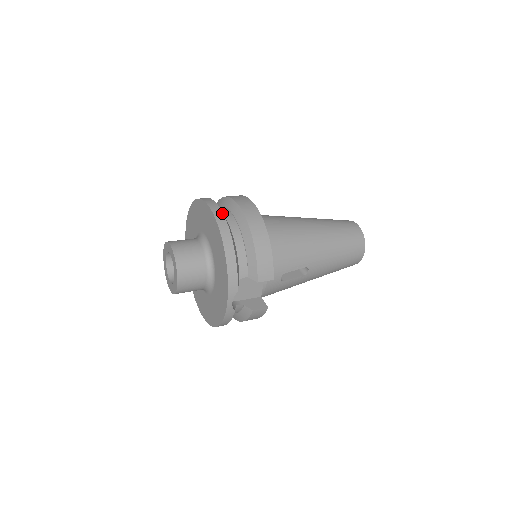
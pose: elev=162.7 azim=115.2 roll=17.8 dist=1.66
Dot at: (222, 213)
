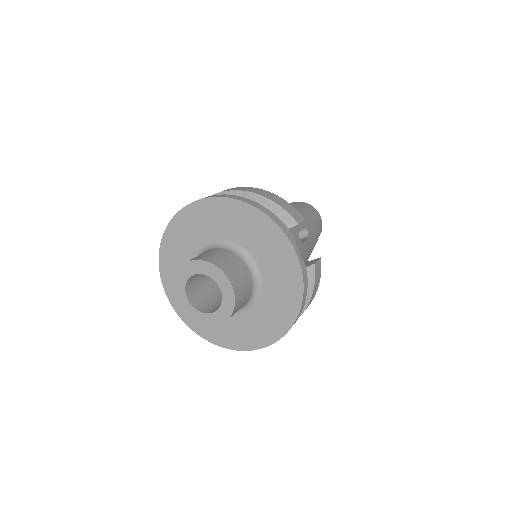
Dot at: occluded
